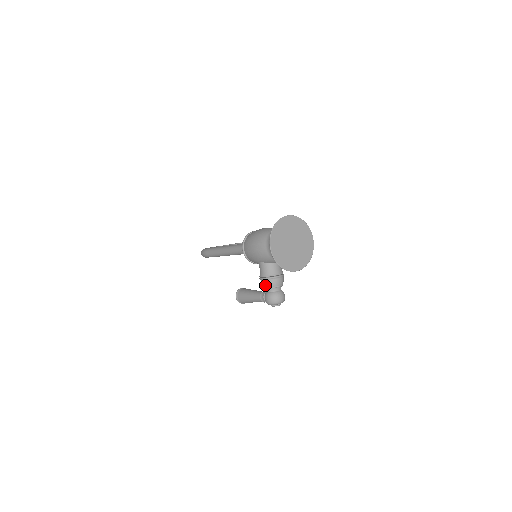
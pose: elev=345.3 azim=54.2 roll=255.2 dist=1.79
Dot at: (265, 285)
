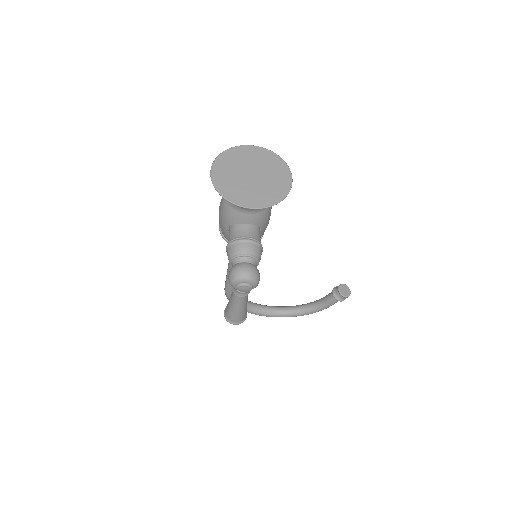
Dot at: (228, 255)
